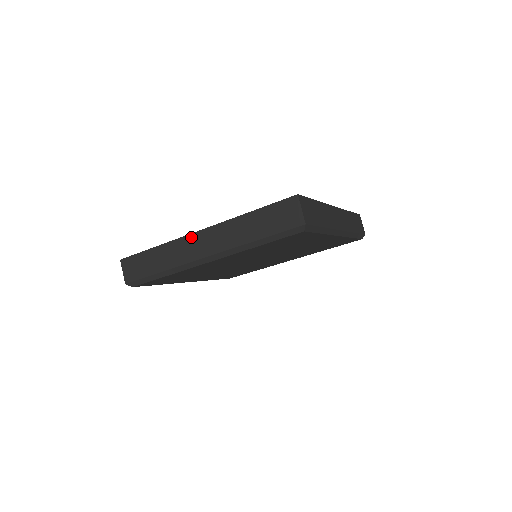
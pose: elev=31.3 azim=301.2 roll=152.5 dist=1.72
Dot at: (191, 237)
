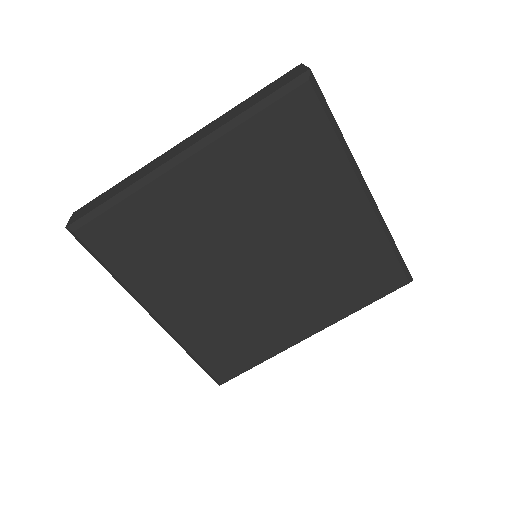
Dot at: (170, 150)
